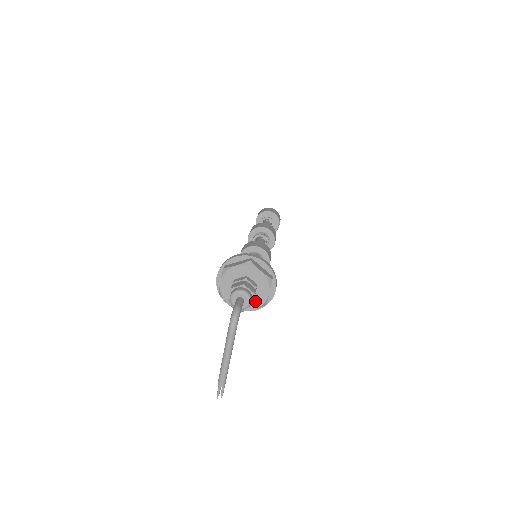
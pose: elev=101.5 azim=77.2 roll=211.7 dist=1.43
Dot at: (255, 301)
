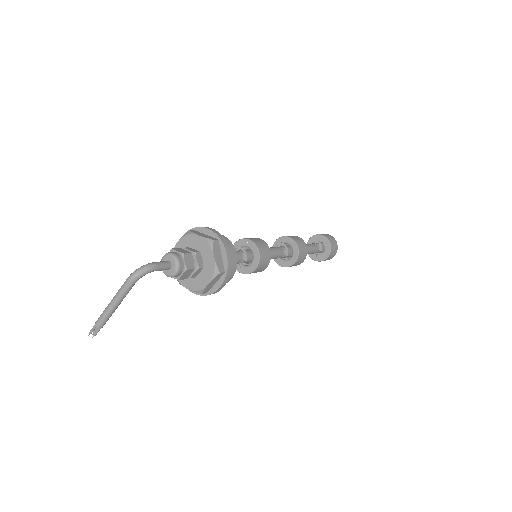
Dot at: (194, 282)
